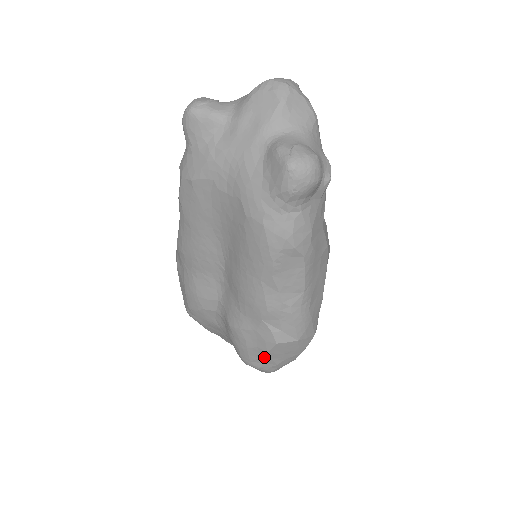
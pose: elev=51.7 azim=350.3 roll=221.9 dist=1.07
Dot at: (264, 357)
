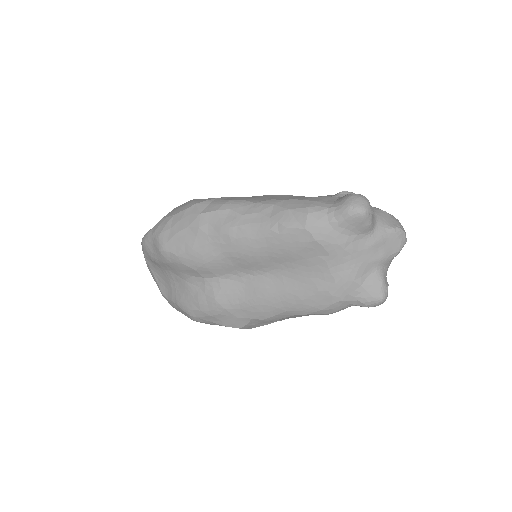
Dot at: (214, 323)
